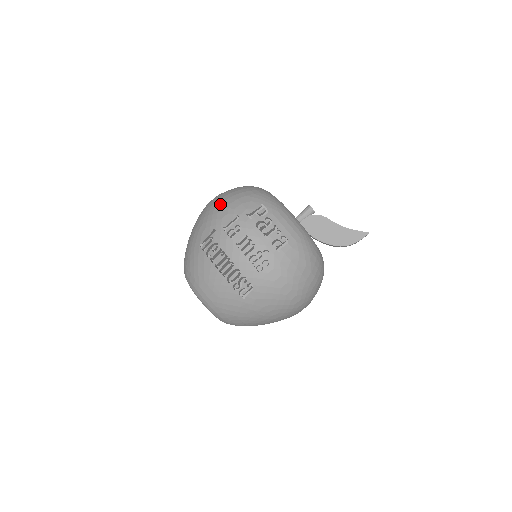
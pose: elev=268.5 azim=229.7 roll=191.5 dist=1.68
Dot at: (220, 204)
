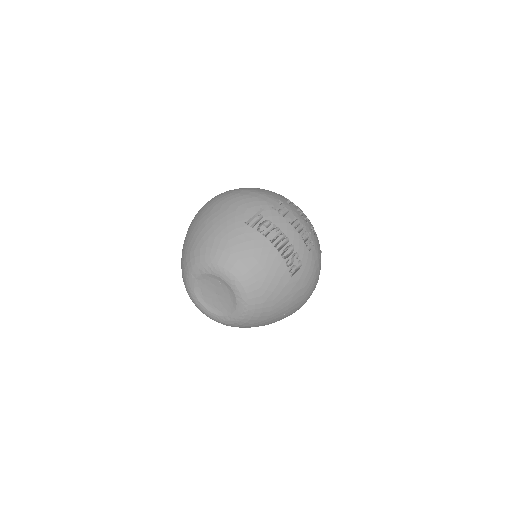
Dot at: (253, 191)
